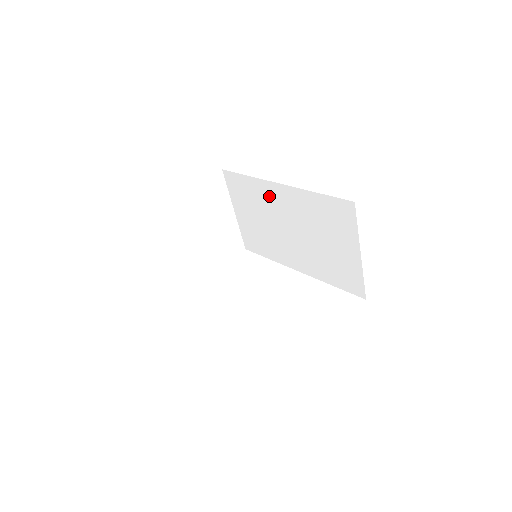
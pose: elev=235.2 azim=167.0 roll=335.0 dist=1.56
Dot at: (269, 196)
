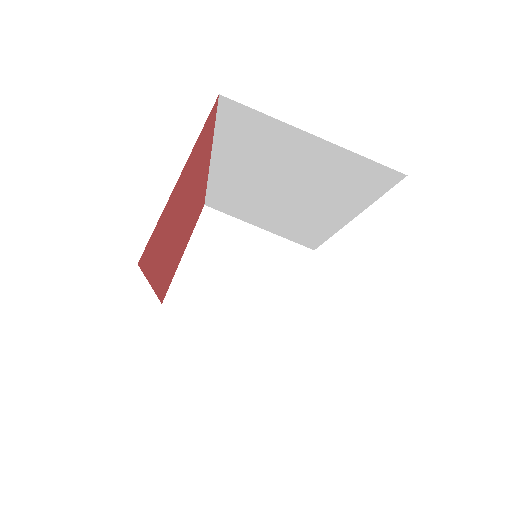
Dot at: (231, 185)
